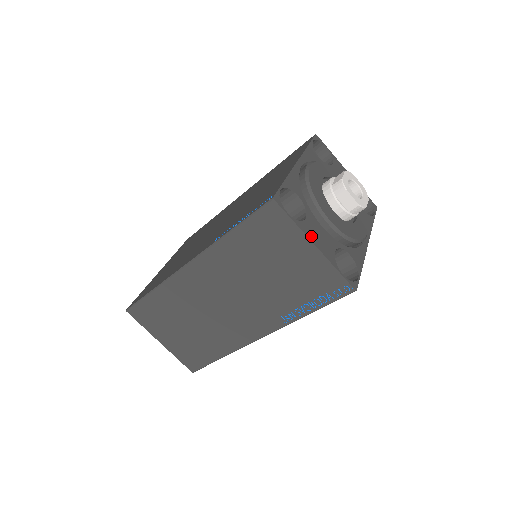
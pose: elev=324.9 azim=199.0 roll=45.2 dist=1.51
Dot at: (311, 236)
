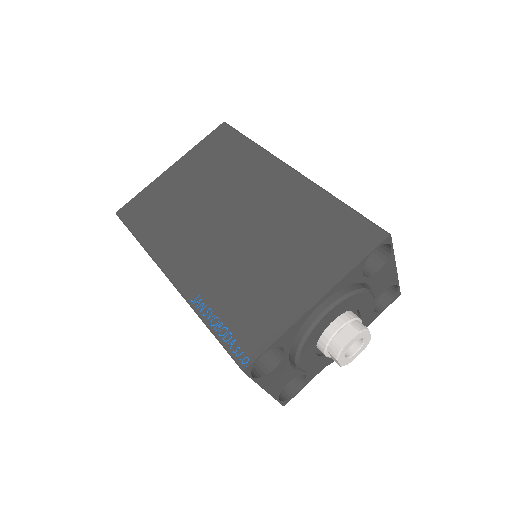
Dot at: (267, 384)
